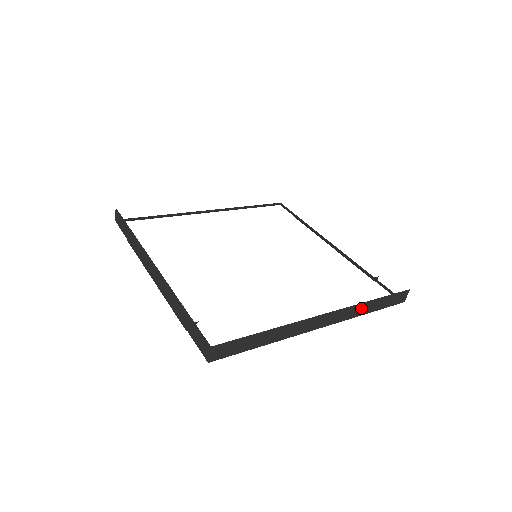
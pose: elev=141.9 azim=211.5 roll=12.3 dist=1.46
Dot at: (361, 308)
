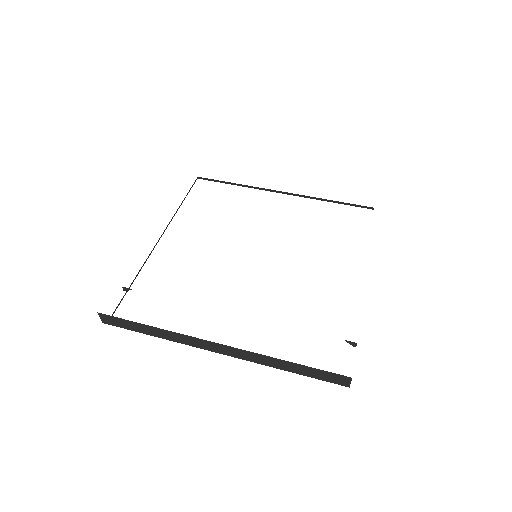
Dot at: (270, 360)
